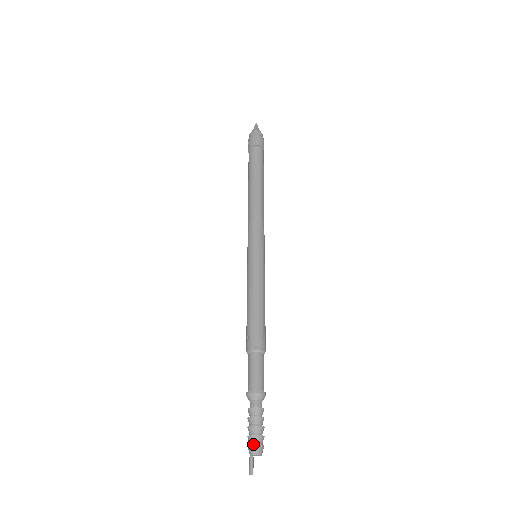
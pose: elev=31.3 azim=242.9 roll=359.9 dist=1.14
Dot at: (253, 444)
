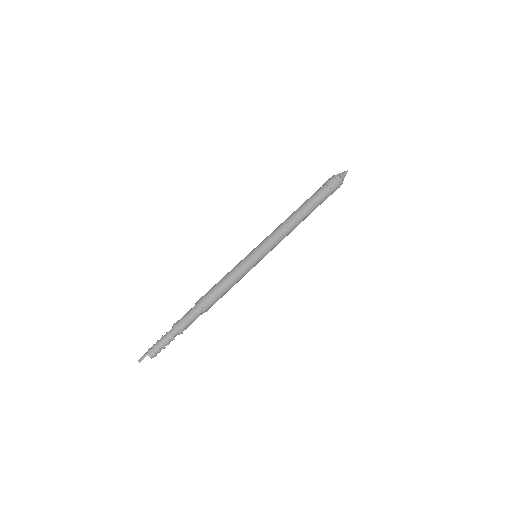
Dot at: (152, 350)
